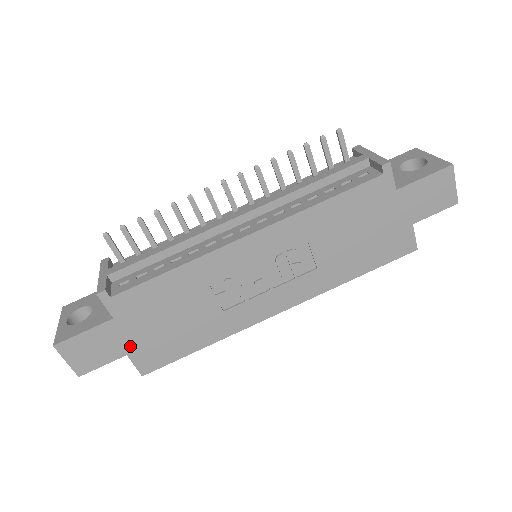
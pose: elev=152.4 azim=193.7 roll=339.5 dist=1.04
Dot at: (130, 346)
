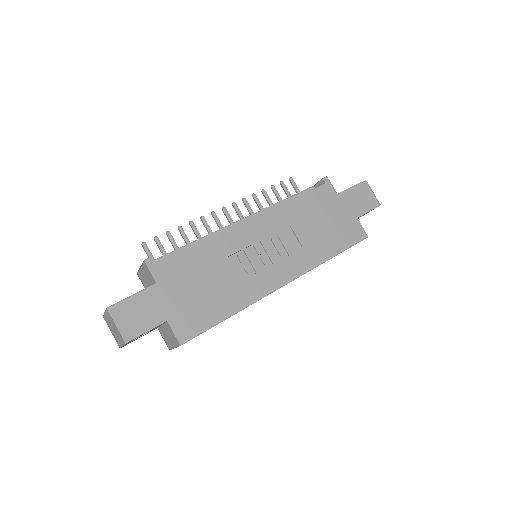
Dot at: (170, 312)
